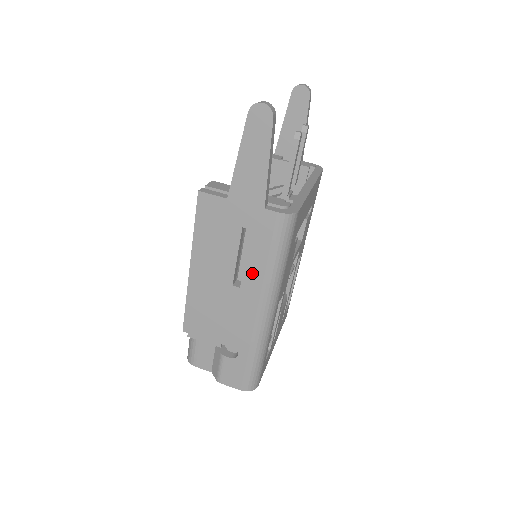
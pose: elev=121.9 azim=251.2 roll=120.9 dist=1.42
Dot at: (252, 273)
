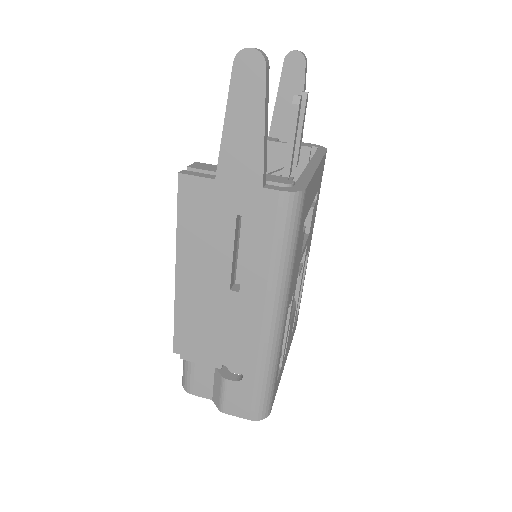
Dot at: (253, 272)
